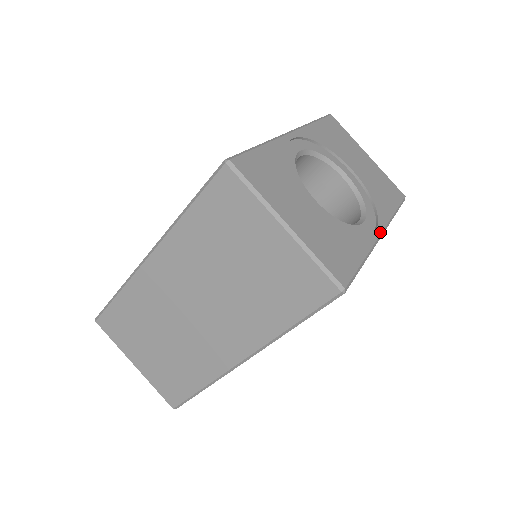
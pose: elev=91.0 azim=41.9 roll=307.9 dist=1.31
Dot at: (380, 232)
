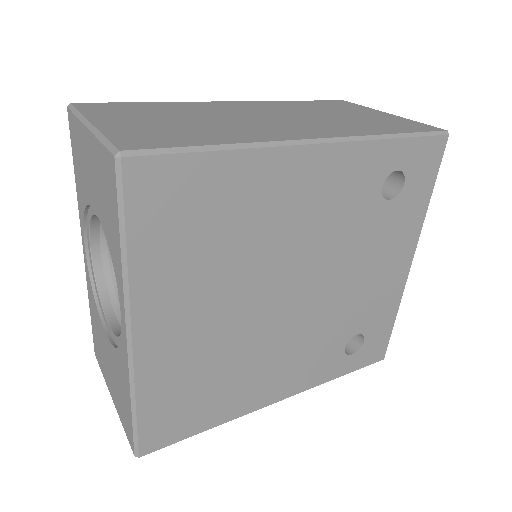
Dot at: occluded
